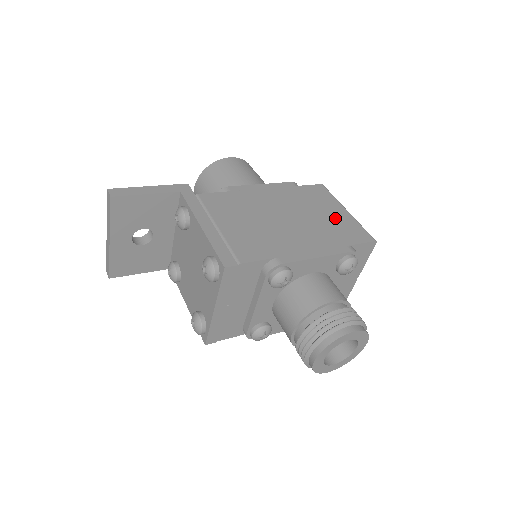
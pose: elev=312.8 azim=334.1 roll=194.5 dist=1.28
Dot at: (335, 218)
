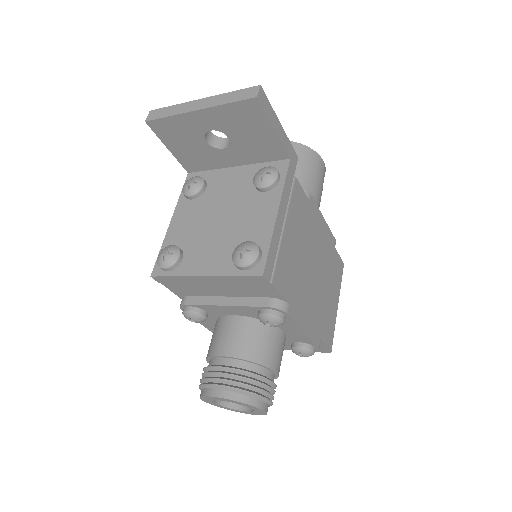
Dot at: (331, 305)
